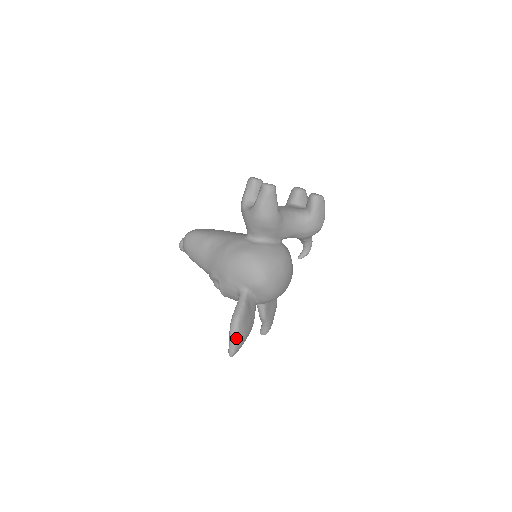
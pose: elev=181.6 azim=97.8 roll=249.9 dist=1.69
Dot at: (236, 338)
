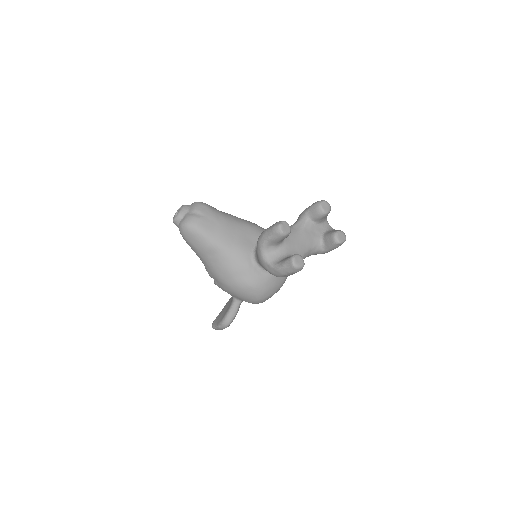
Dot at: occluded
